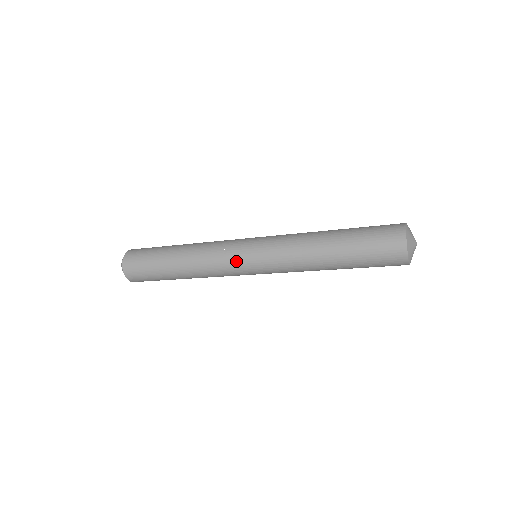
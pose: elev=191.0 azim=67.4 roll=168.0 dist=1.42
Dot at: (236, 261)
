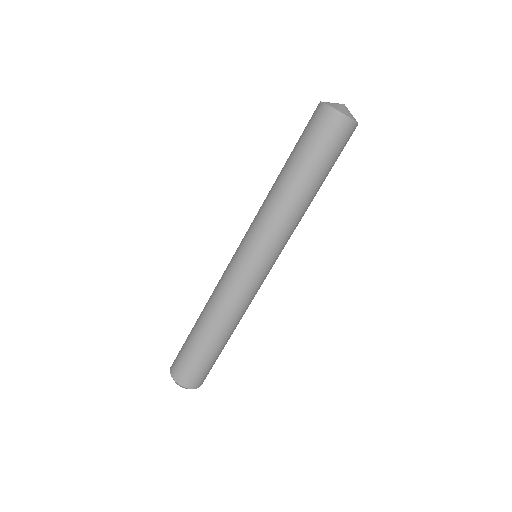
Dot at: occluded
